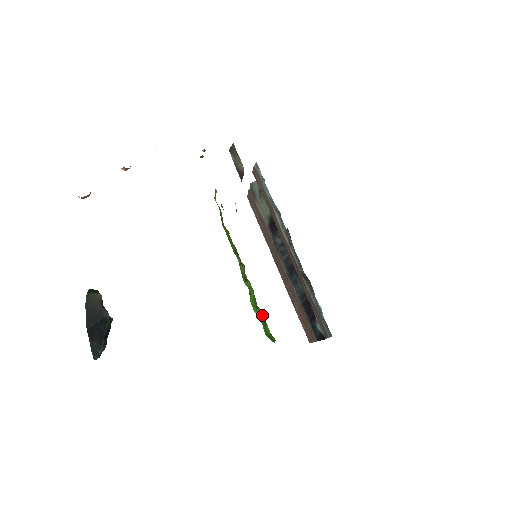
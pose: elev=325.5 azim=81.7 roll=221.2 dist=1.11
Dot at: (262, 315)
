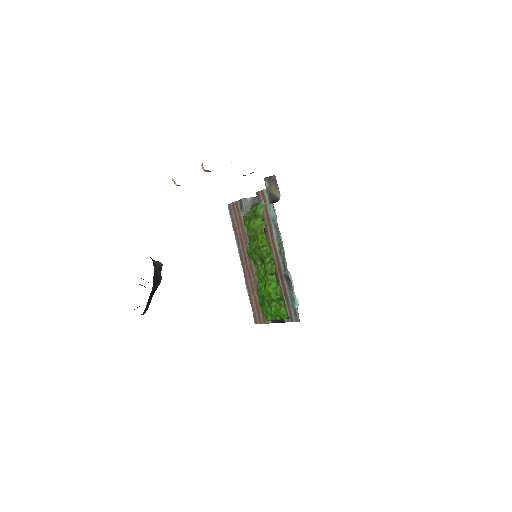
Dot at: (278, 300)
